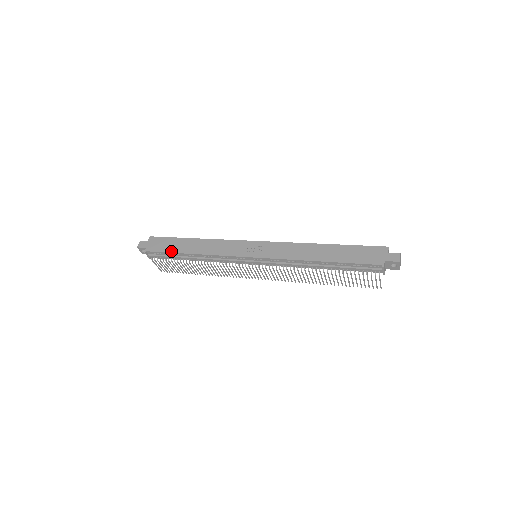
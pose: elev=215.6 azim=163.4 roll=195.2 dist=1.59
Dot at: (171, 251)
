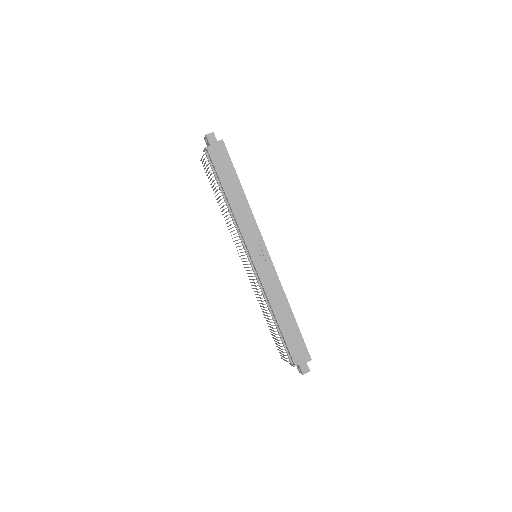
Dot at: (220, 176)
